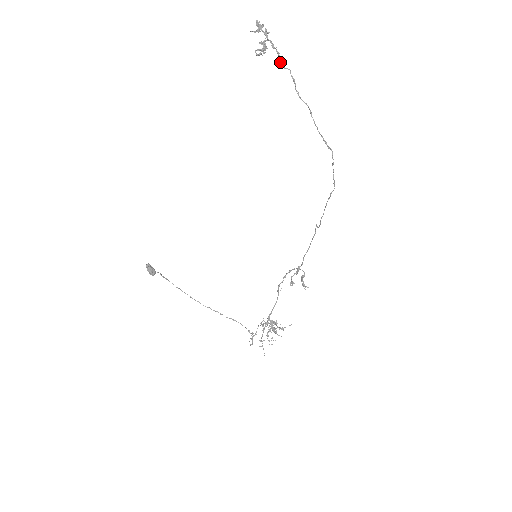
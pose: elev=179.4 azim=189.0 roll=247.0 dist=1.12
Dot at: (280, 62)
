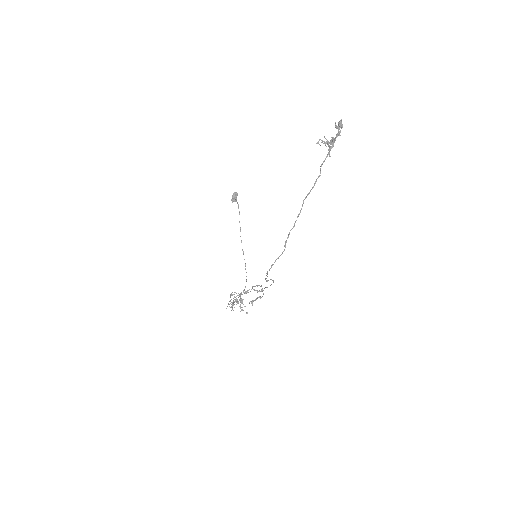
Dot at: (322, 163)
